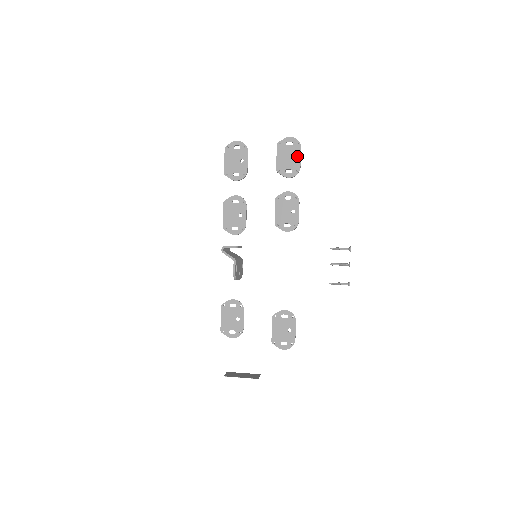
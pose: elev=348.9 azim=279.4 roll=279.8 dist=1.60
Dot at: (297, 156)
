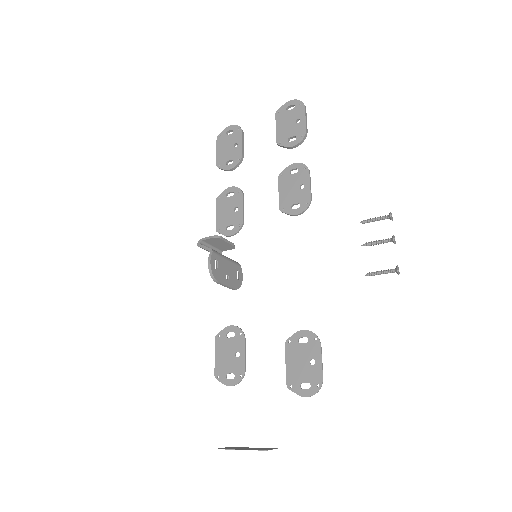
Dot at: (301, 118)
